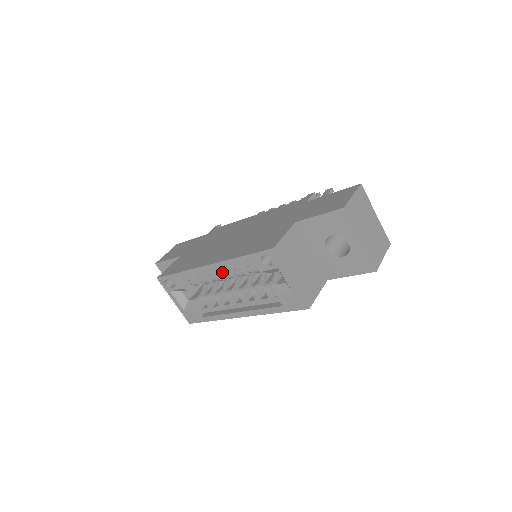
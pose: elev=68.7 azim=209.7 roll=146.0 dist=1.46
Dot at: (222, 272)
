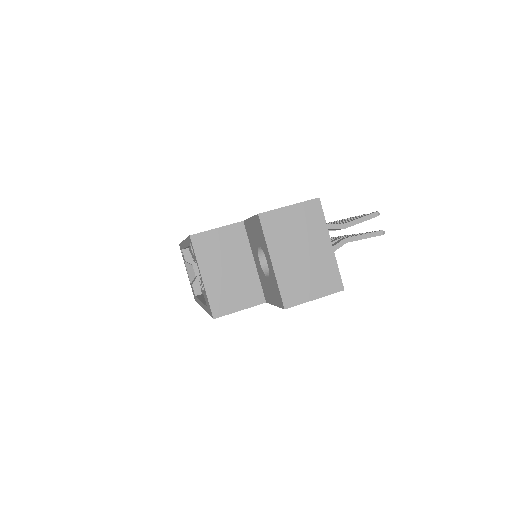
Dot at: occluded
